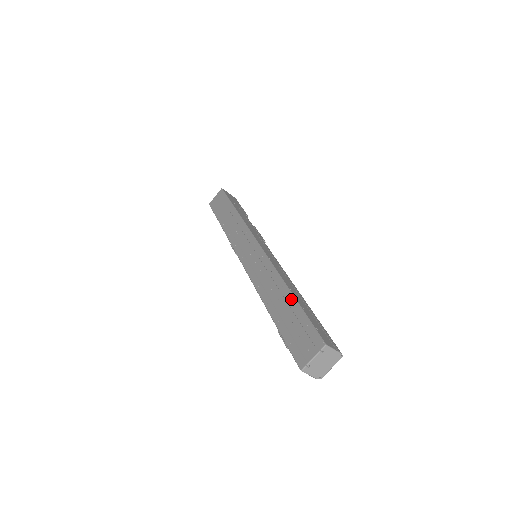
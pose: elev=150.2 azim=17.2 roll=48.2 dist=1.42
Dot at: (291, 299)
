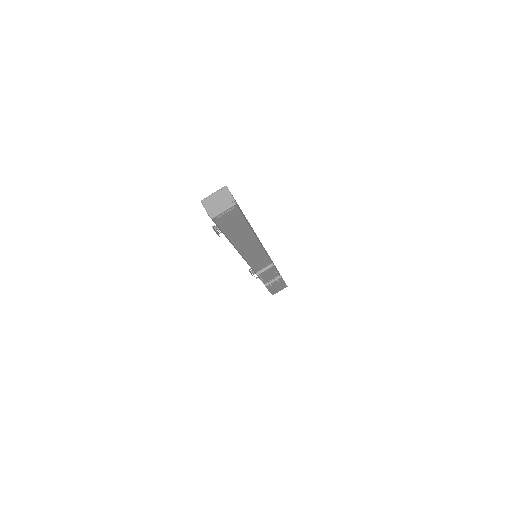
Dot at: occluded
